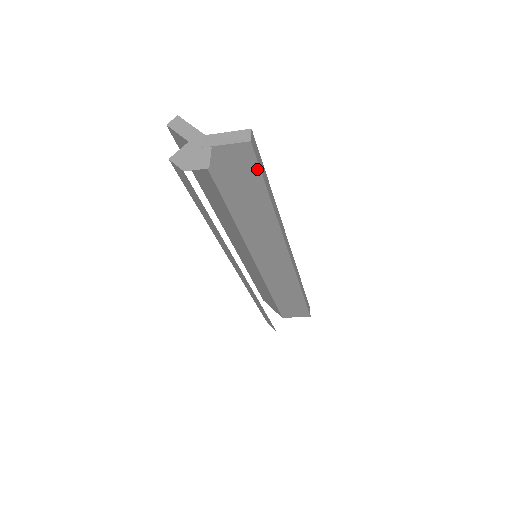
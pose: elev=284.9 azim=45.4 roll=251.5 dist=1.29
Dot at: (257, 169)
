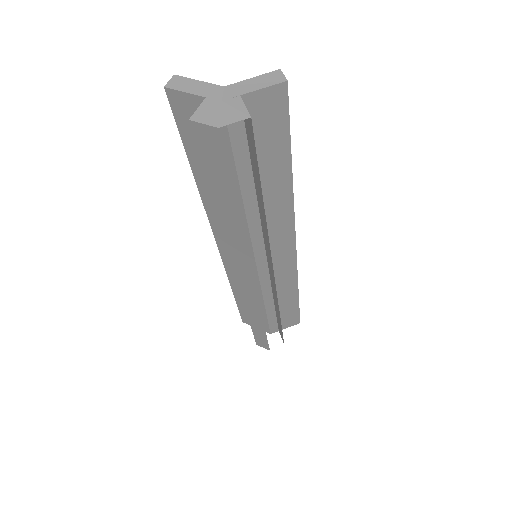
Dot at: (286, 123)
